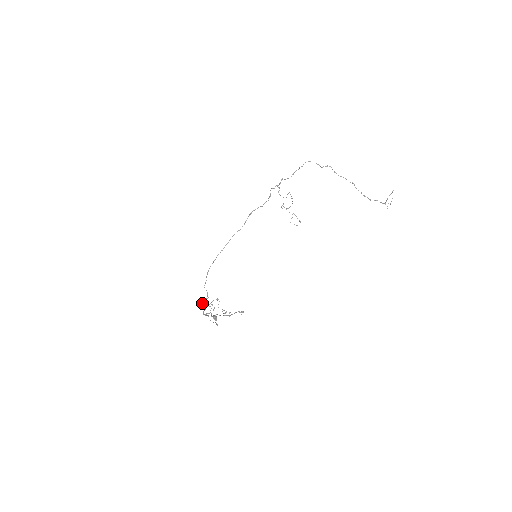
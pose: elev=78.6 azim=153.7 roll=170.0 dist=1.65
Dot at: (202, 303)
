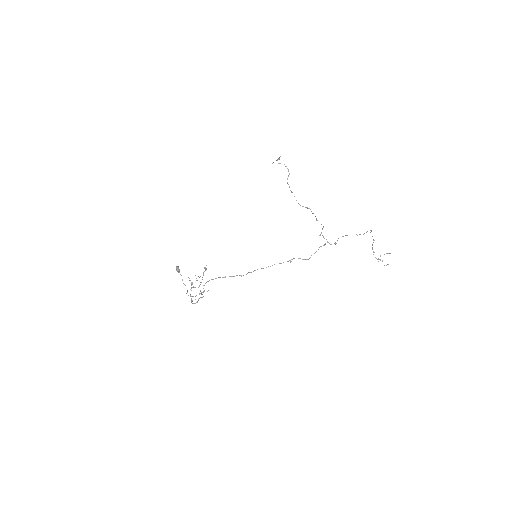
Dot at: occluded
